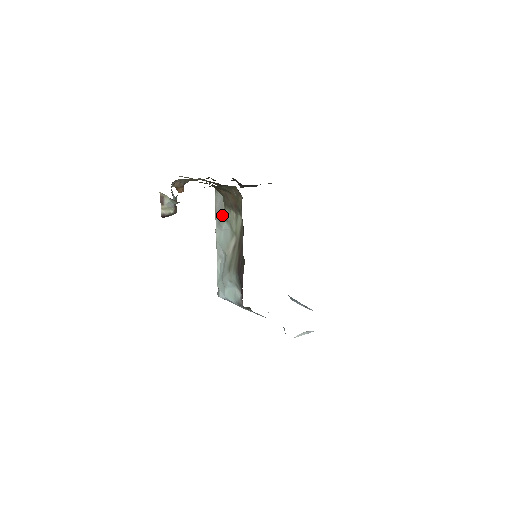
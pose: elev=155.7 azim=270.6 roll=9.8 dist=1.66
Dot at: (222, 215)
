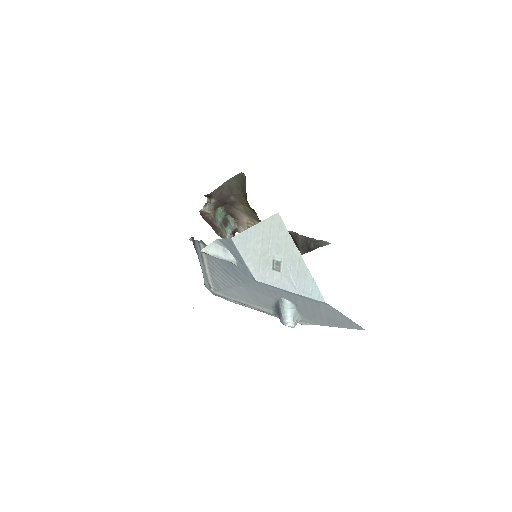
Dot at: occluded
